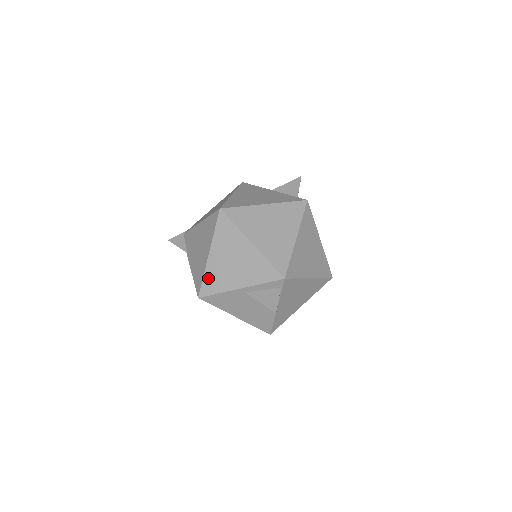
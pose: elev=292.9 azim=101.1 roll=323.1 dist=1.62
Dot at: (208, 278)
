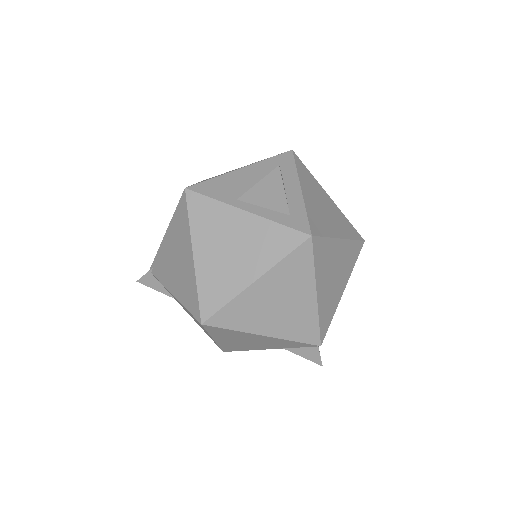
Dot at: (225, 347)
